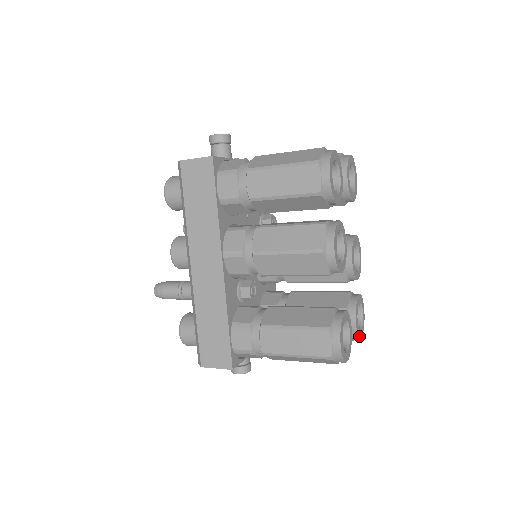
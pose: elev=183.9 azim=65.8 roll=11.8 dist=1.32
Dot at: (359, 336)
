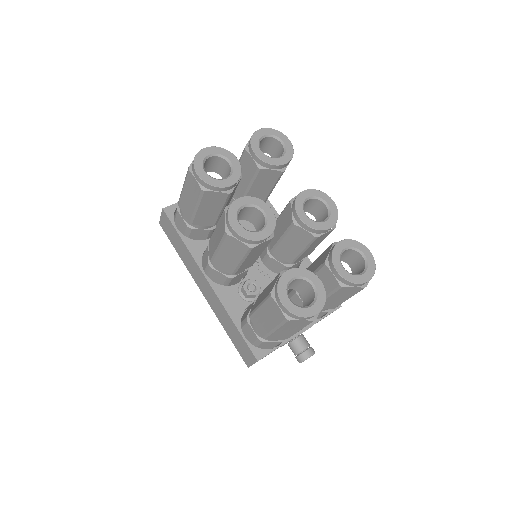
Dot at: (357, 281)
